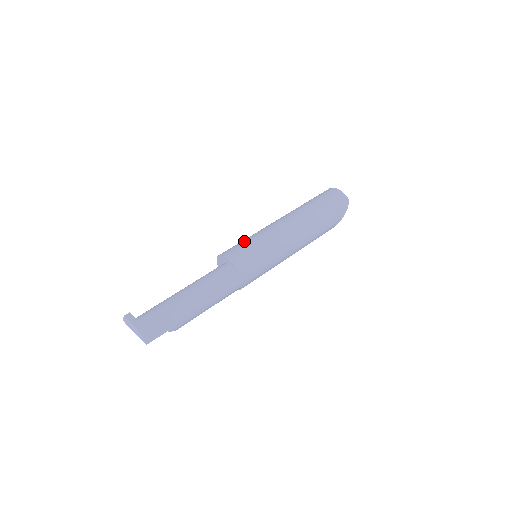
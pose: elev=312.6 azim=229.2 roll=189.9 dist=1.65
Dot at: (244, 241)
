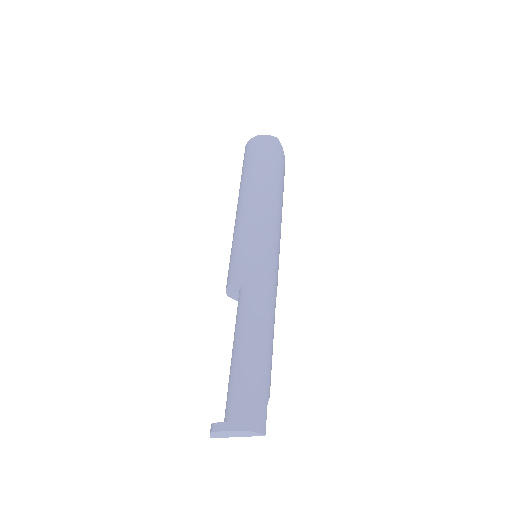
Dot at: (236, 251)
